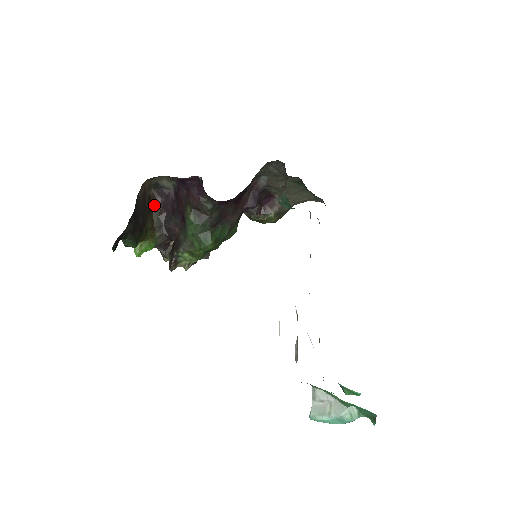
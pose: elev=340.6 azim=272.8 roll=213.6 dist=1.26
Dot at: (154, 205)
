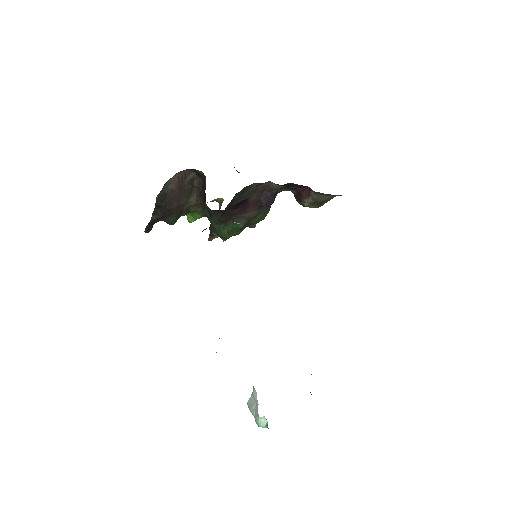
Dot at: (197, 185)
